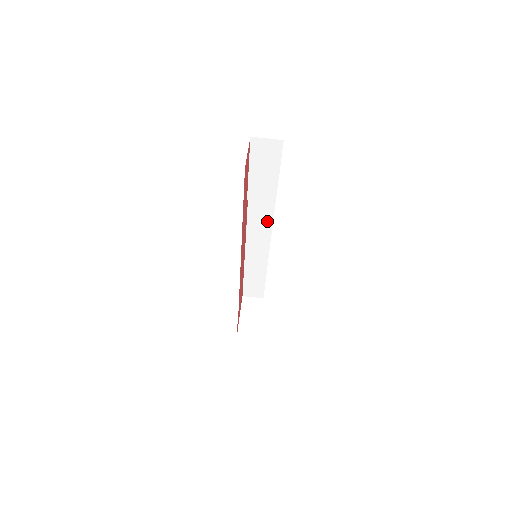
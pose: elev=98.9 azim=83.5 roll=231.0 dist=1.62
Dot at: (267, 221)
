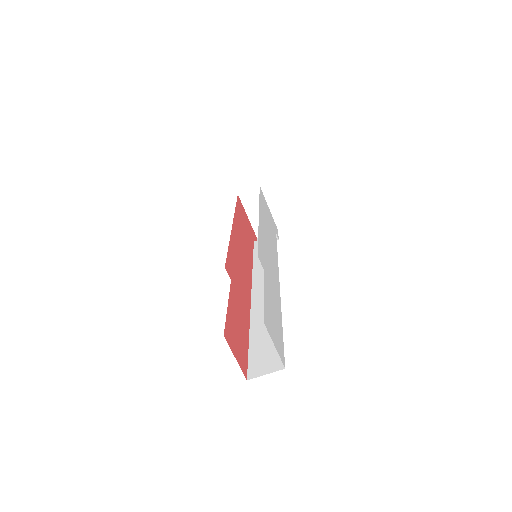
Dot at: occluded
